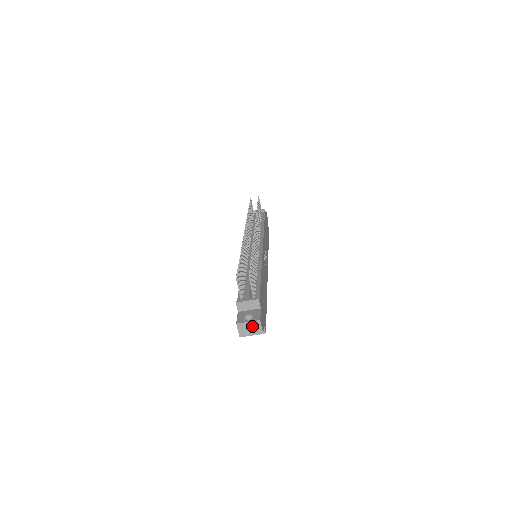
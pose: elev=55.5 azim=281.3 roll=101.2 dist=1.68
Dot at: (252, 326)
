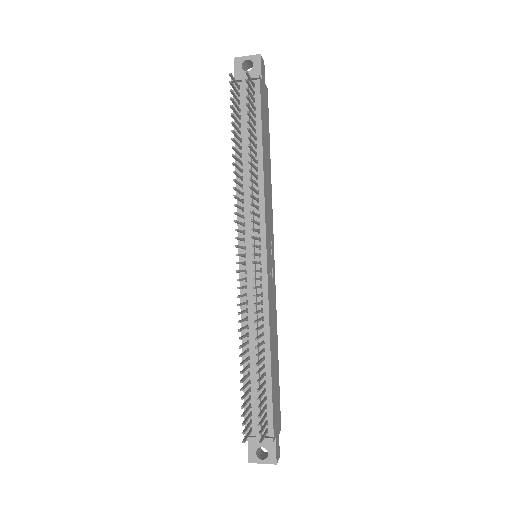
Dot at: (267, 461)
